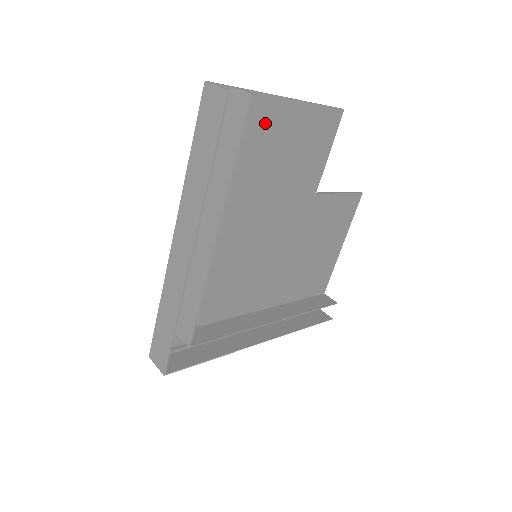
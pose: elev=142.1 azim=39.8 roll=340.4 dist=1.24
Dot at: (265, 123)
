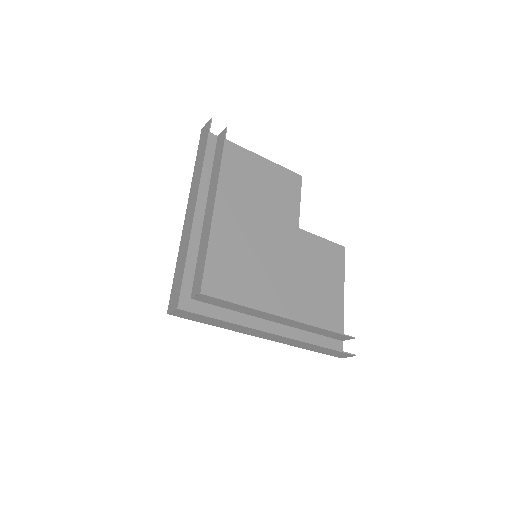
Dot at: (244, 163)
